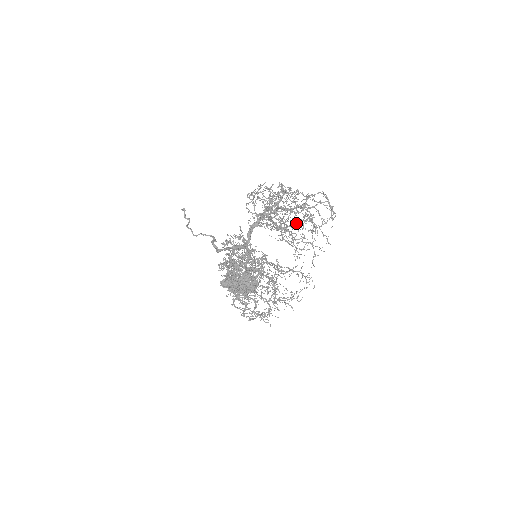
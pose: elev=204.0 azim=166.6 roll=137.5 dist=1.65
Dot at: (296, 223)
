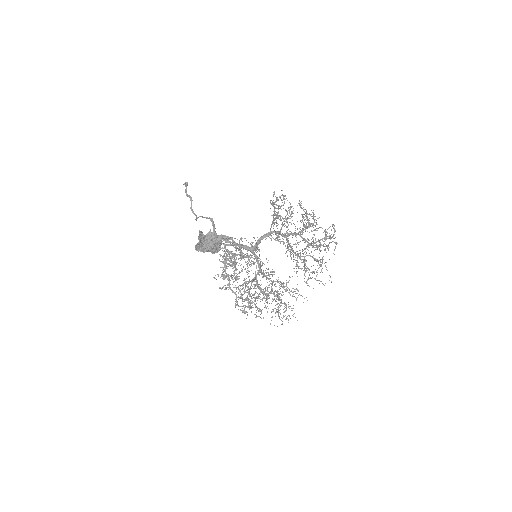
Dot at: (317, 265)
